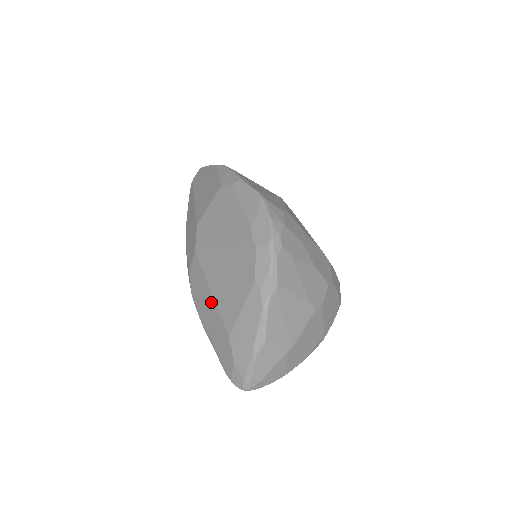
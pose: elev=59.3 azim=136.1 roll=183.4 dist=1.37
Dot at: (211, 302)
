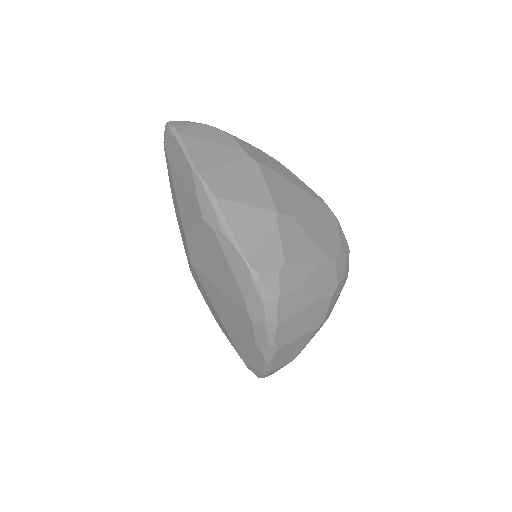
Dot at: (218, 318)
